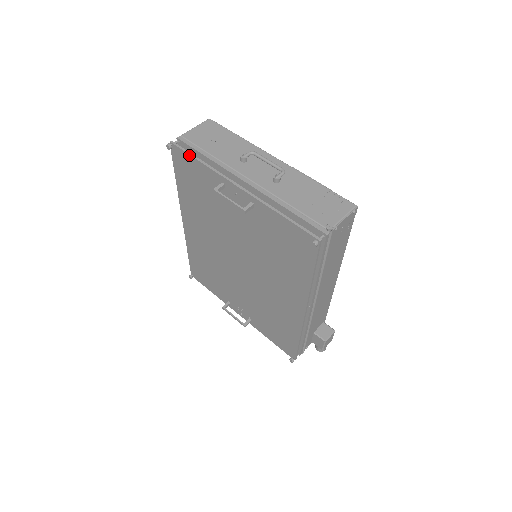
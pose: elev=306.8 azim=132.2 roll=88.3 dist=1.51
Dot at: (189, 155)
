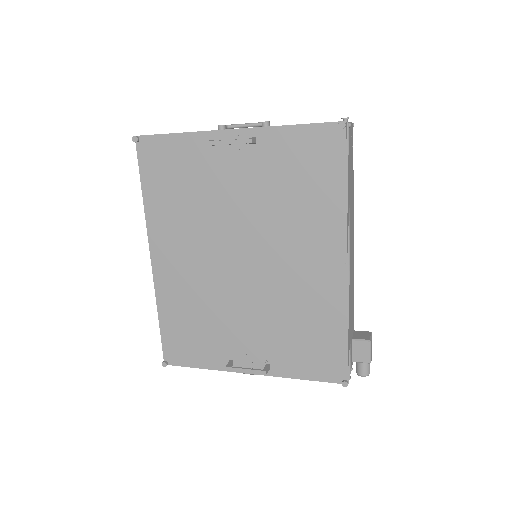
Dot at: (163, 135)
